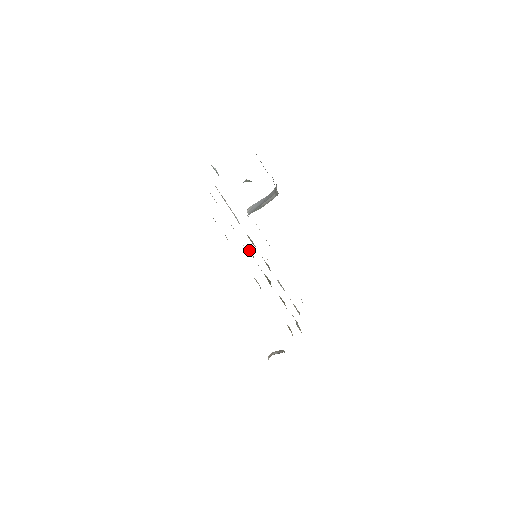
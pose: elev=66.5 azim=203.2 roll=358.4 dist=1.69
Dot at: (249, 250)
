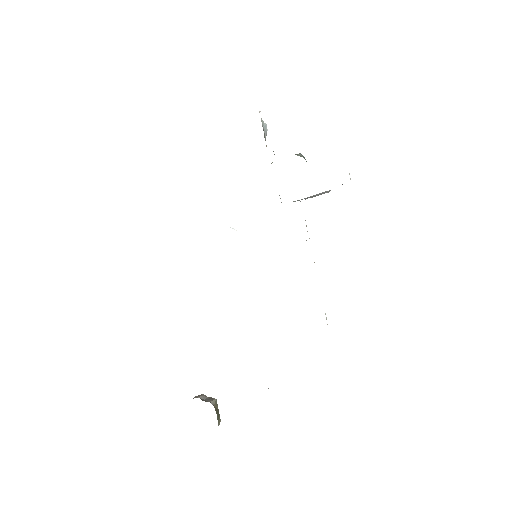
Dot at: occluded
